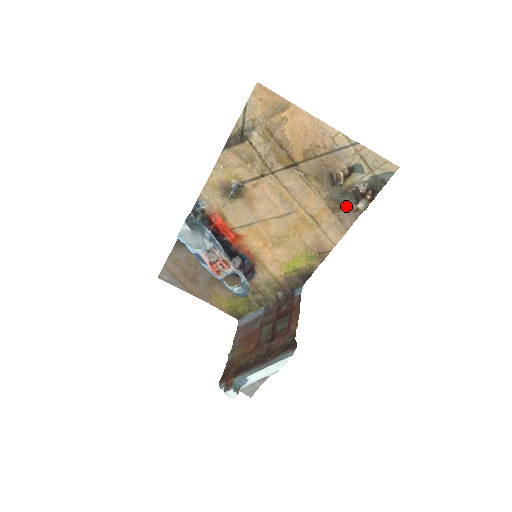
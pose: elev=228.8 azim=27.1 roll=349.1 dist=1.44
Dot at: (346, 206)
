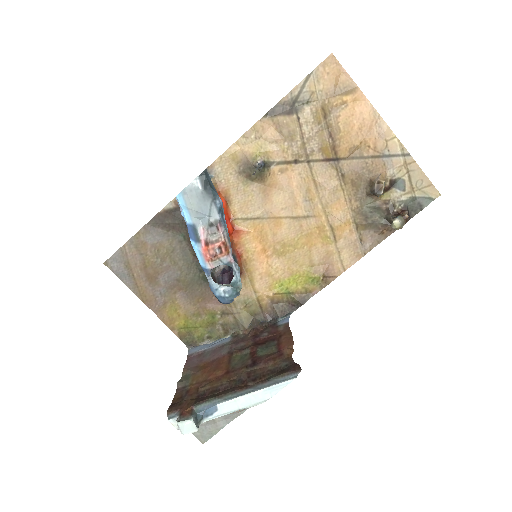
Dot at: (373, 225)
